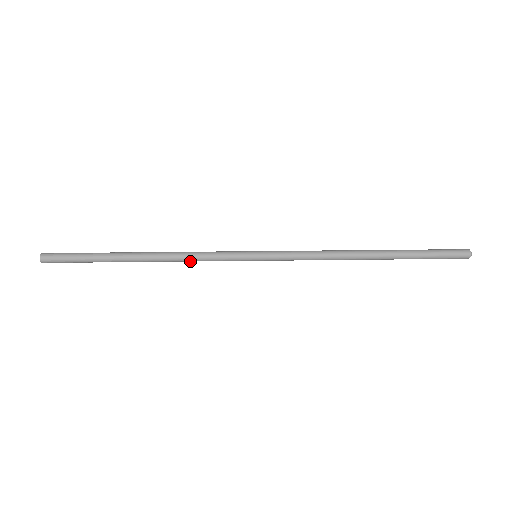
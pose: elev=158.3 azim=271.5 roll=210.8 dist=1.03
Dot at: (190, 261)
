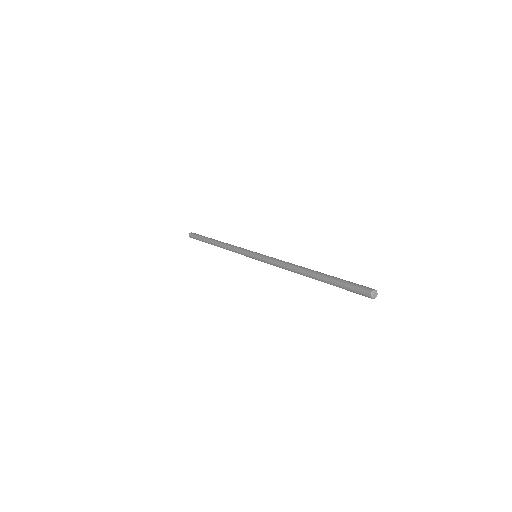
Dot at: occluded
